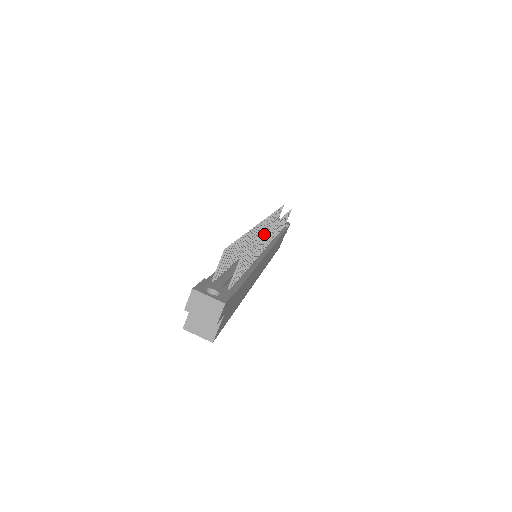
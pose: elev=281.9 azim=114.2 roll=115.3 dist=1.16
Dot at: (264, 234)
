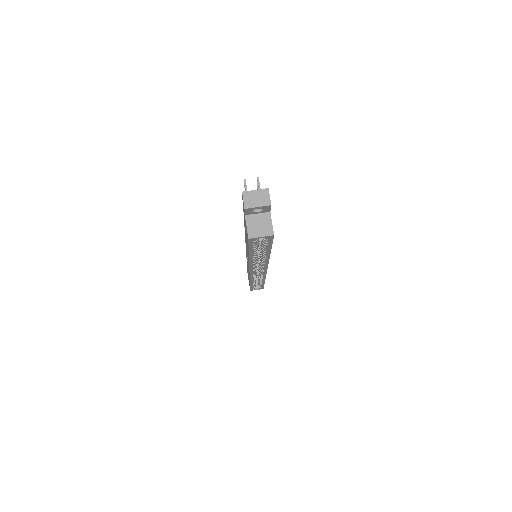
Dot at: occluded
